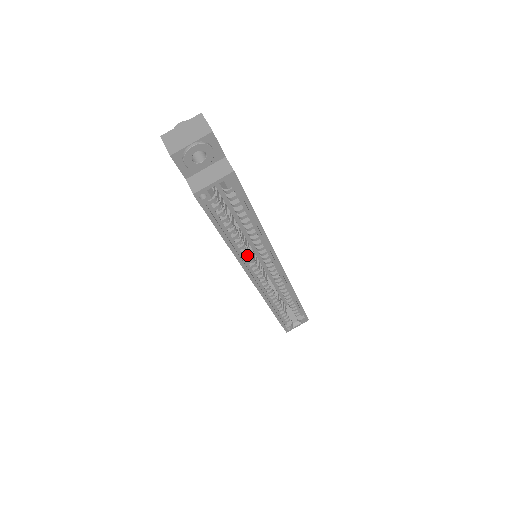
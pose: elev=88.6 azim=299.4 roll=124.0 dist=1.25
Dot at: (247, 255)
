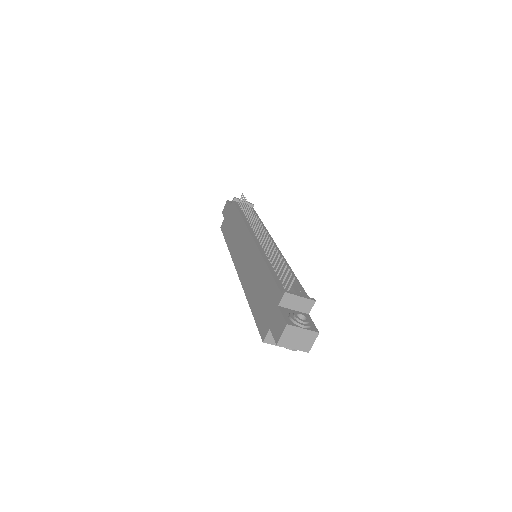
Dot at: occluded
